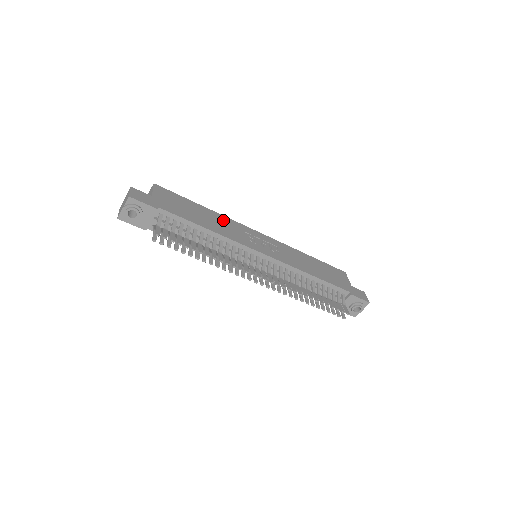
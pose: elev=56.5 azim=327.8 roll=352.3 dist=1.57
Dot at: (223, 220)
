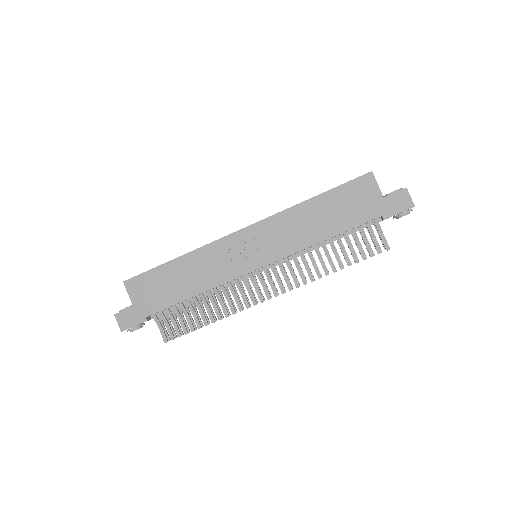
Dot at: (200, 259)
